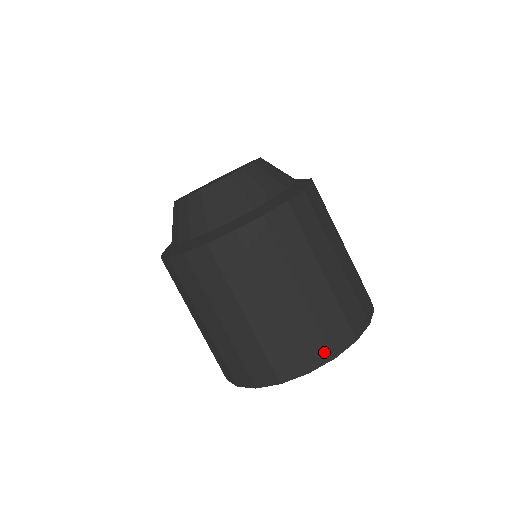
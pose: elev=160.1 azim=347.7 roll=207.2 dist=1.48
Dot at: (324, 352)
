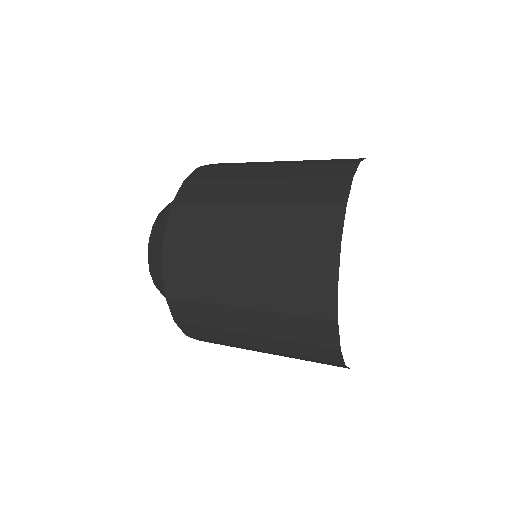
Dot at: (345, 166)
